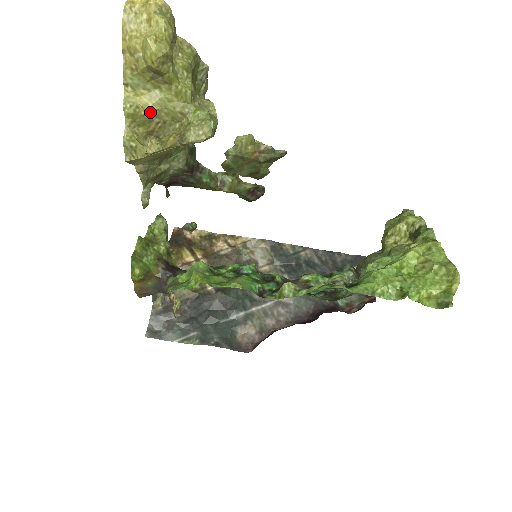
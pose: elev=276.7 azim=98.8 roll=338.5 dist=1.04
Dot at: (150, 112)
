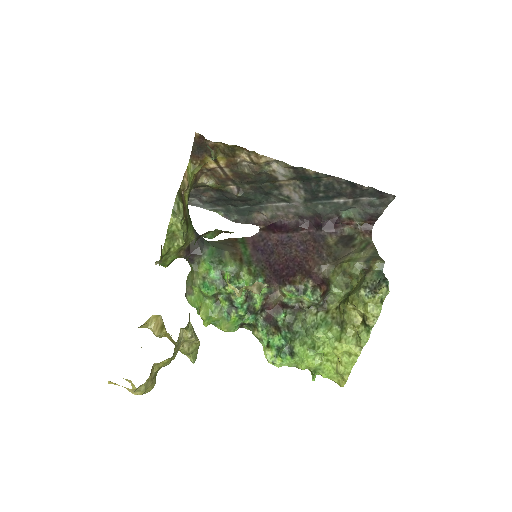
Dot at: occluded
